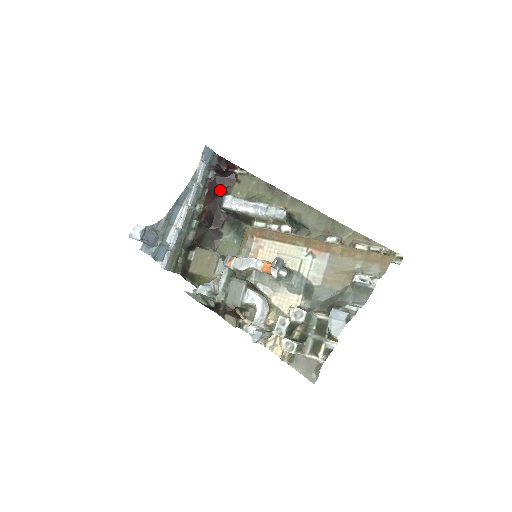
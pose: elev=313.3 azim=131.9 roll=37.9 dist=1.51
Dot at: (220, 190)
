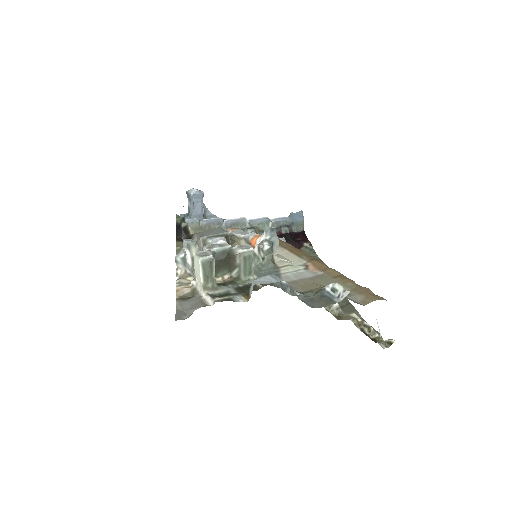
Dot at: occluded
